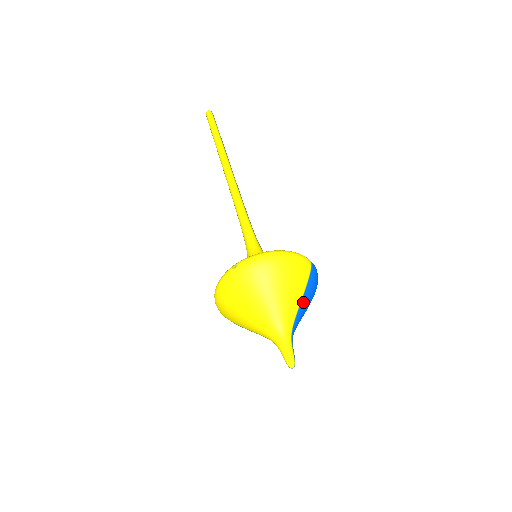
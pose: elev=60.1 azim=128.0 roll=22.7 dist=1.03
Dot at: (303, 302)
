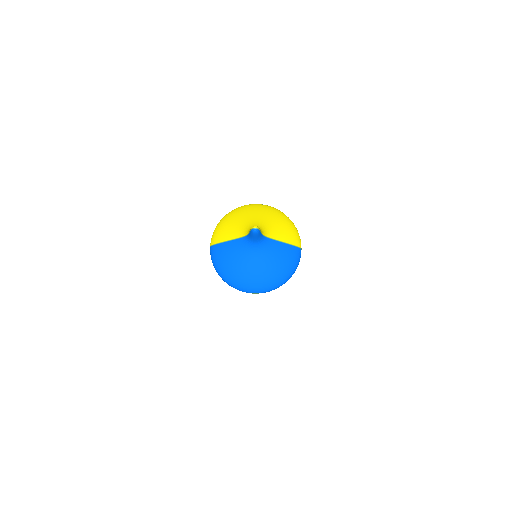
Dot at: (282, 246)
